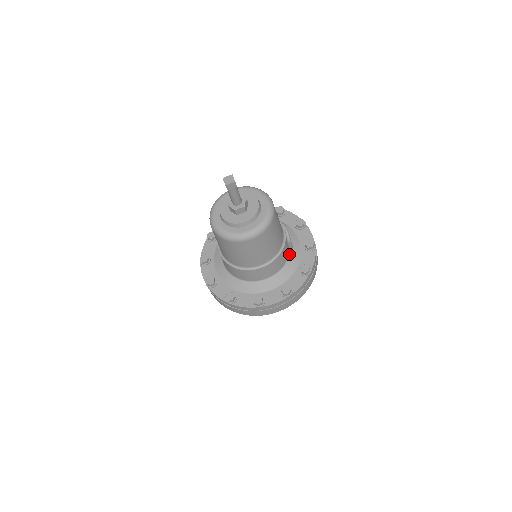
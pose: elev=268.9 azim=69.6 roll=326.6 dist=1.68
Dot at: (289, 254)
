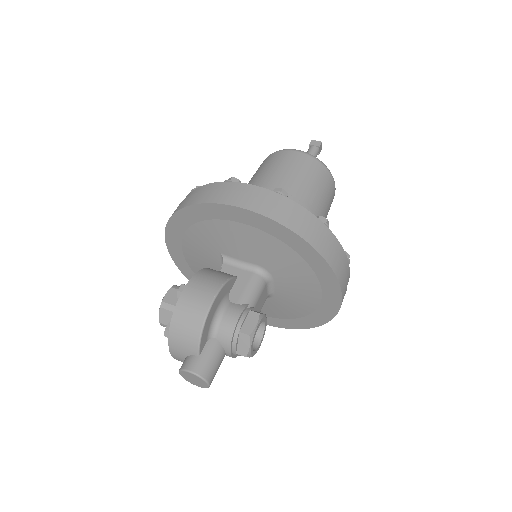
Dot at: occluded
